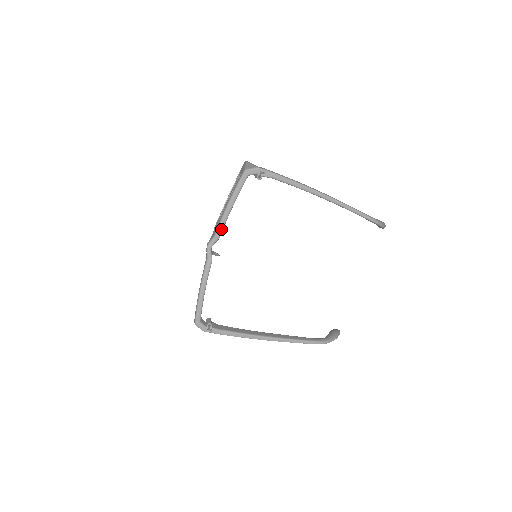
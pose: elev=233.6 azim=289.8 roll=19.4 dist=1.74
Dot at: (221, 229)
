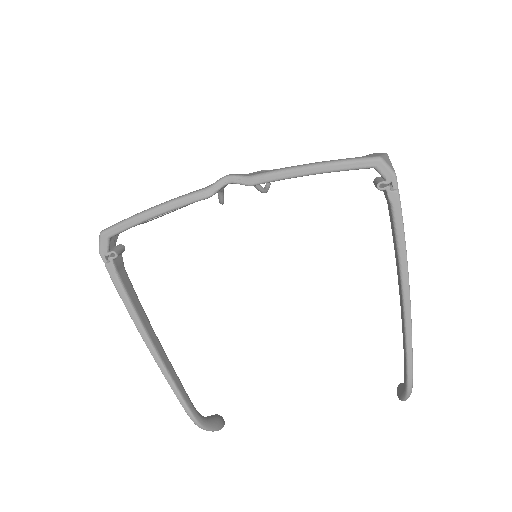
Dot at: (266, 179)
